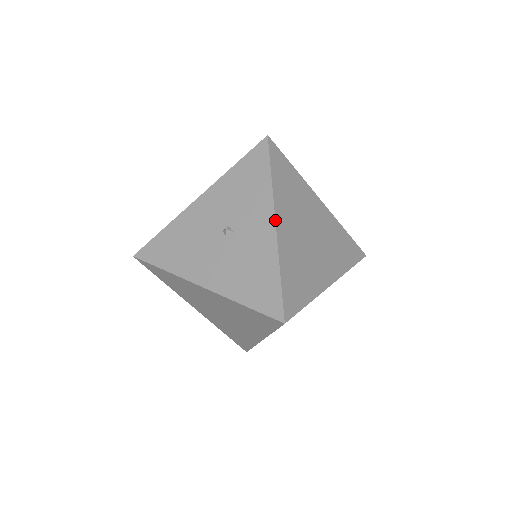
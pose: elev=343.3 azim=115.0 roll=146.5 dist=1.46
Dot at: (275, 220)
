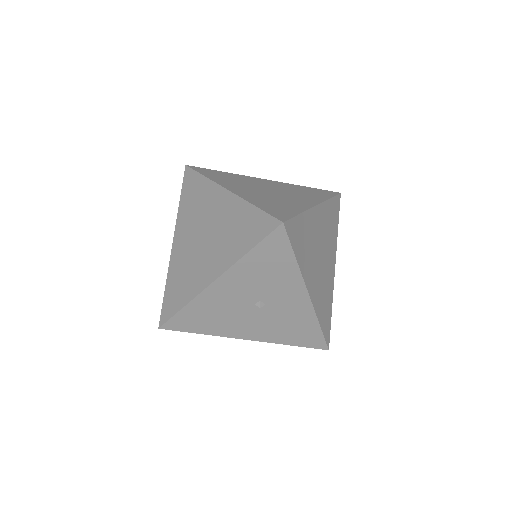
Dot at: (308, 294)
